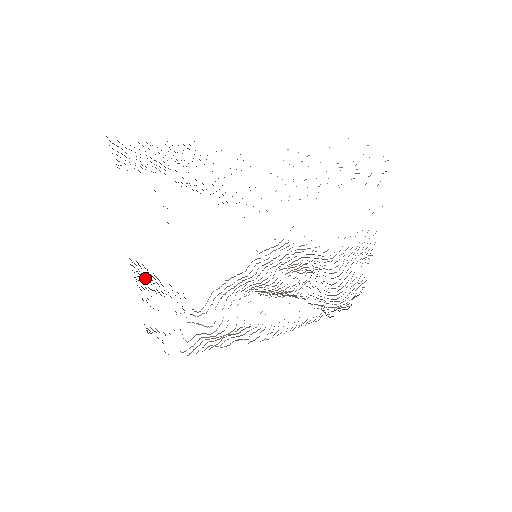
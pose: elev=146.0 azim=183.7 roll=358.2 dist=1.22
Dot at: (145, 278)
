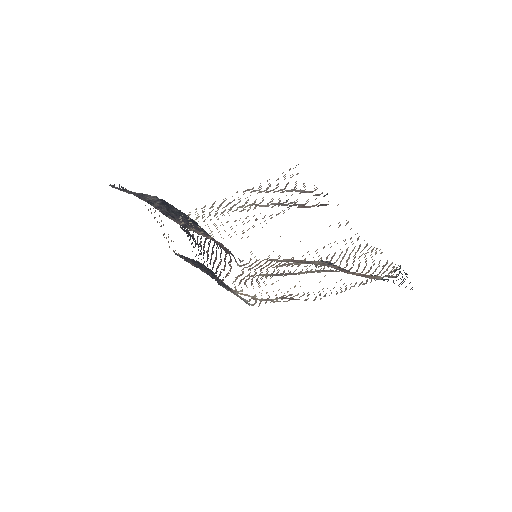
Dot at: (195, 263)
